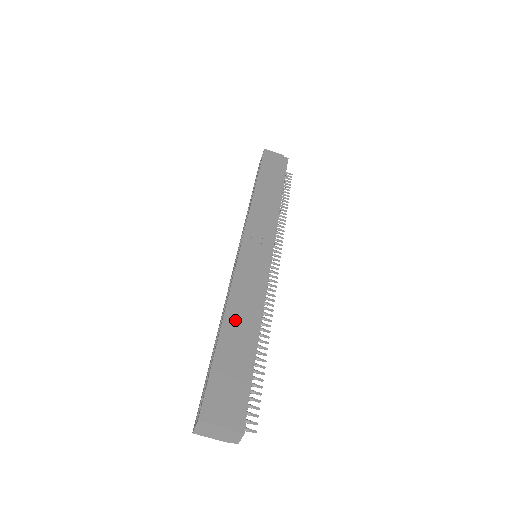
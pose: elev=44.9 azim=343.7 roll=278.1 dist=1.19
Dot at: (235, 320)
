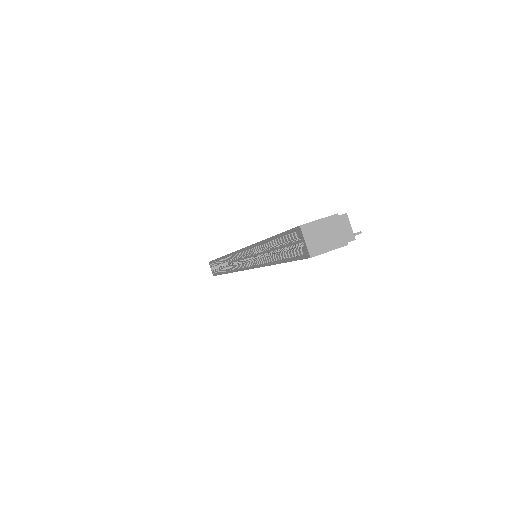
Dot at: occluded
